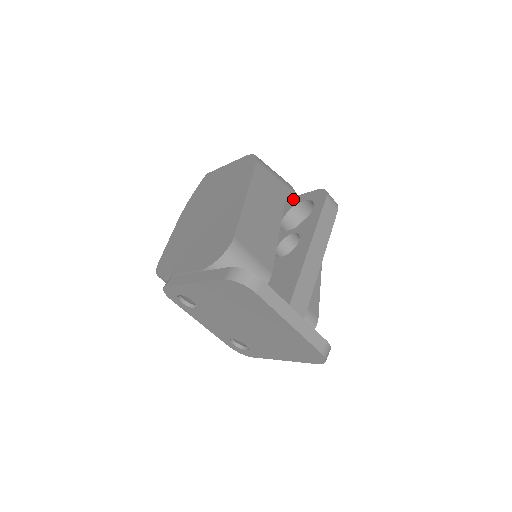
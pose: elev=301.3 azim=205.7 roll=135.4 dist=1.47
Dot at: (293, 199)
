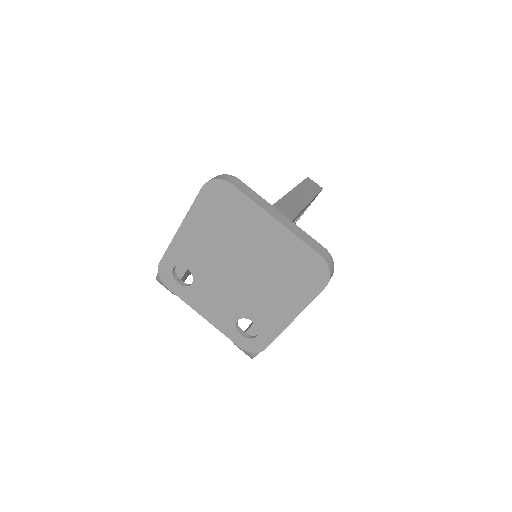
Dot at: occluded
